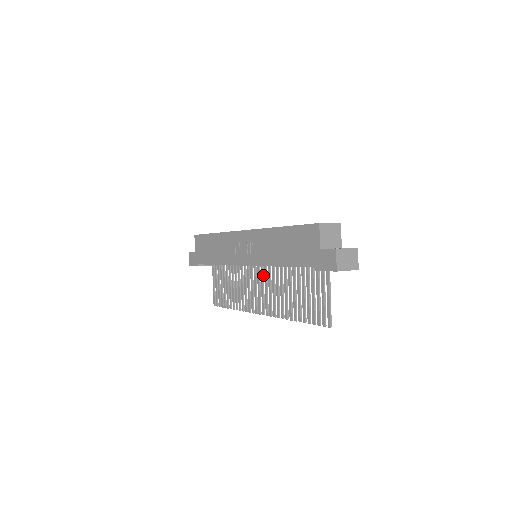
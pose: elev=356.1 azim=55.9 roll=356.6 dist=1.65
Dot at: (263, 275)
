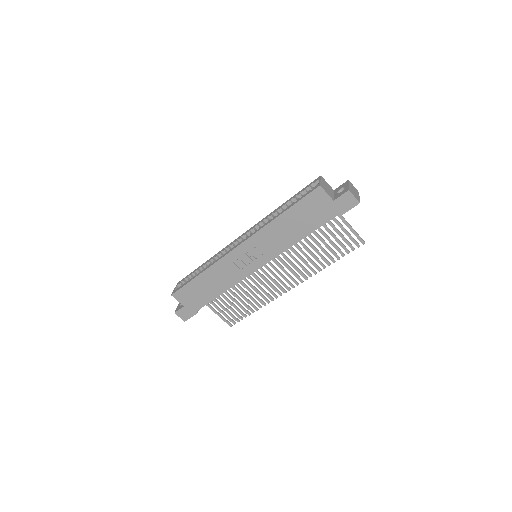
Dot at: (271, 263)
